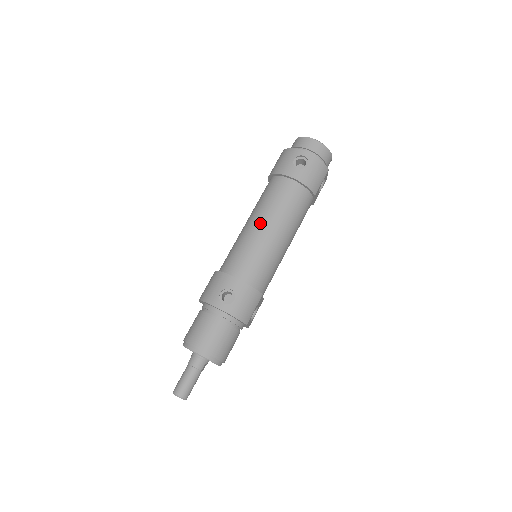
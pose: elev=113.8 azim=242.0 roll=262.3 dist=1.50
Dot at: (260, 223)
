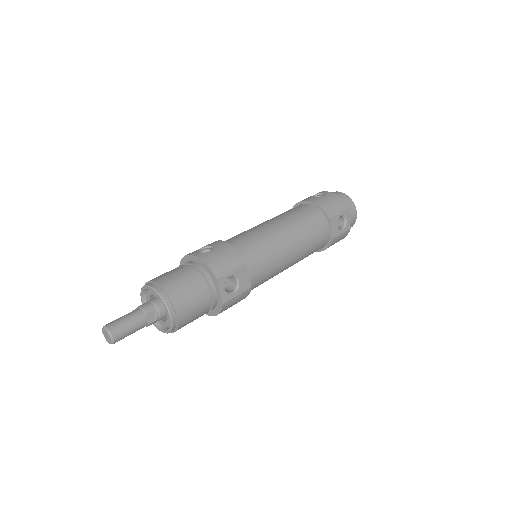
Dot at: (265, 222)
